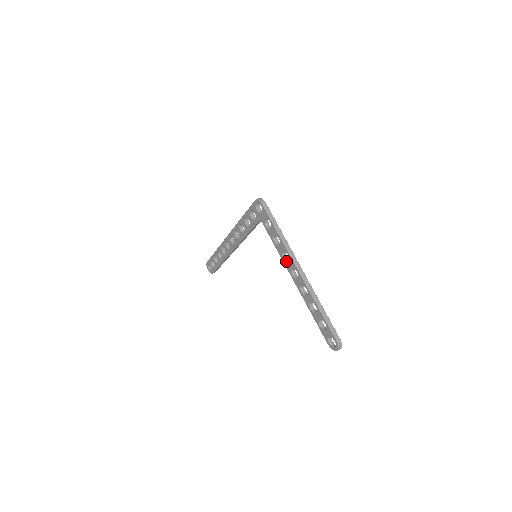
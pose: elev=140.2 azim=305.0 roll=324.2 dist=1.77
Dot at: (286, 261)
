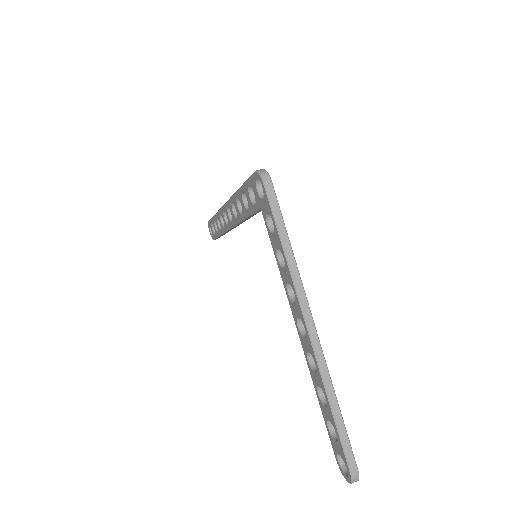
Dot at: (291, 299)
